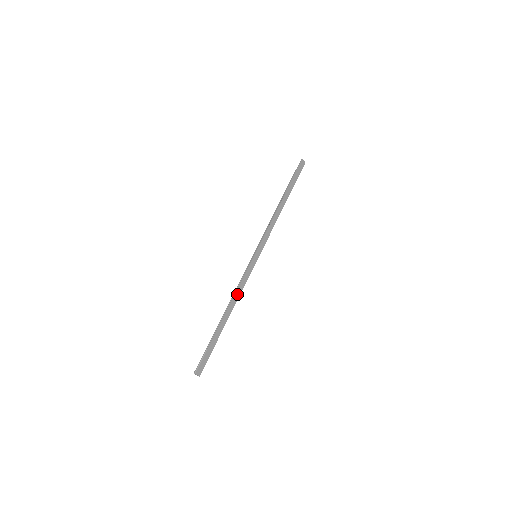
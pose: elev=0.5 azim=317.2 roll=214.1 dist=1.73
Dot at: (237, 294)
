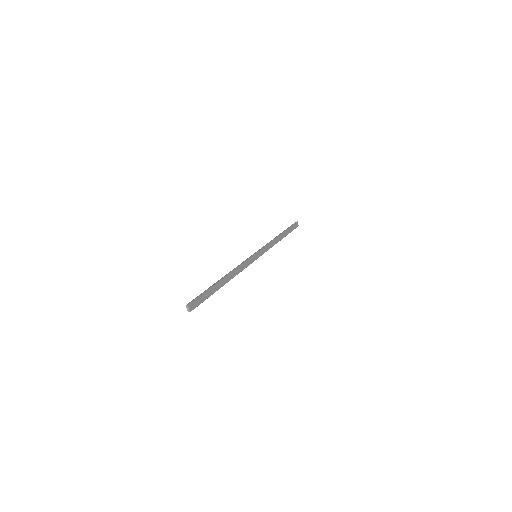
Dot at: (237, 270)
